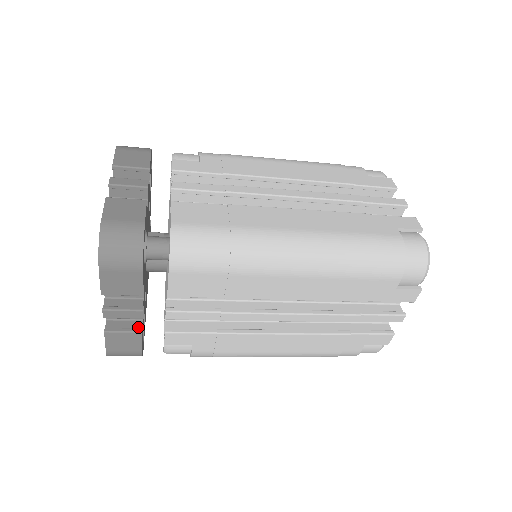
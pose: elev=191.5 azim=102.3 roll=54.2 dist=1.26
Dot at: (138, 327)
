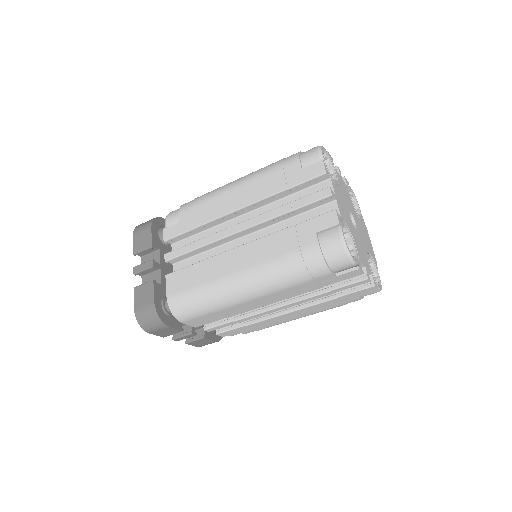
Dot at: (202, 334)
